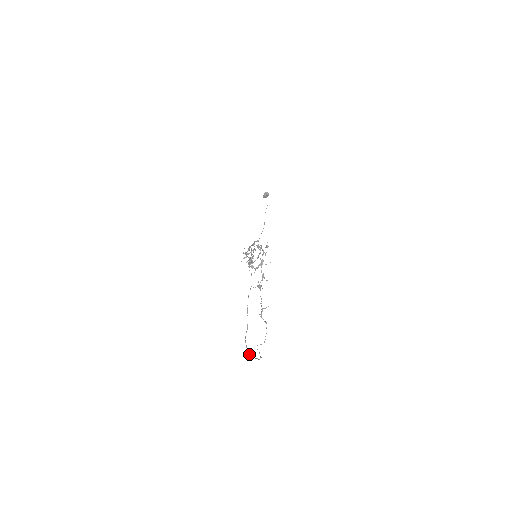
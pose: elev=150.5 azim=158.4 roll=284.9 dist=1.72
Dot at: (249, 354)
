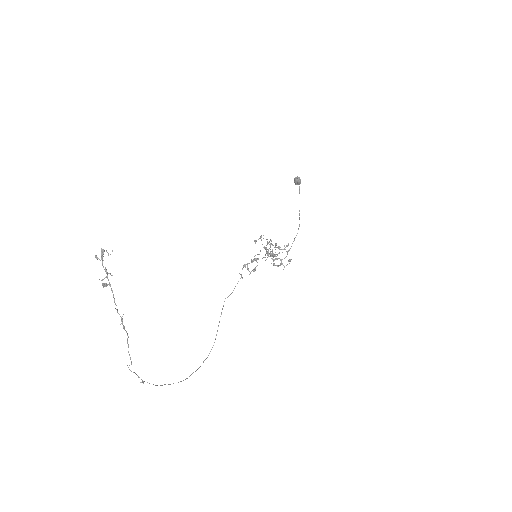
Dot at: occluded
